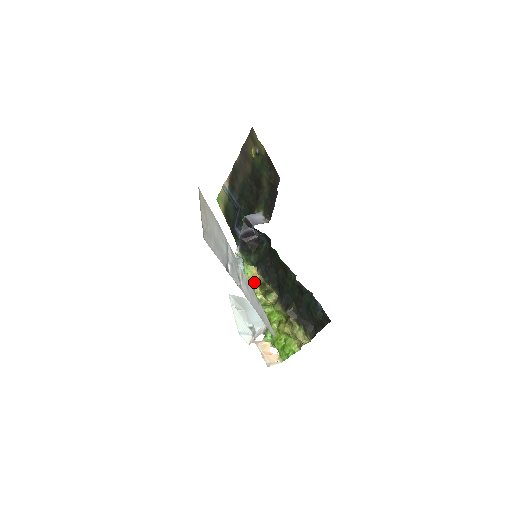
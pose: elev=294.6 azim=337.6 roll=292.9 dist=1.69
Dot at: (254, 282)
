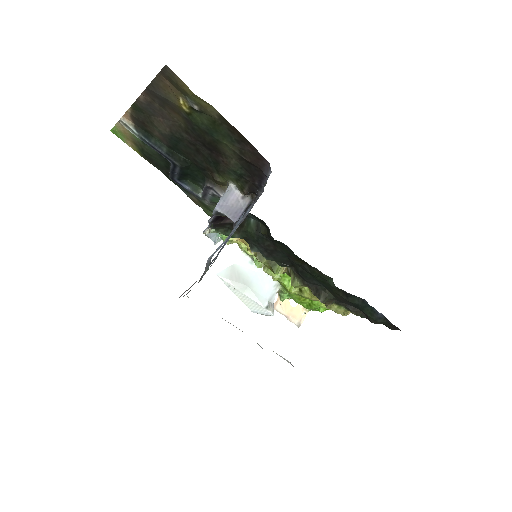
Dot at: occluded
